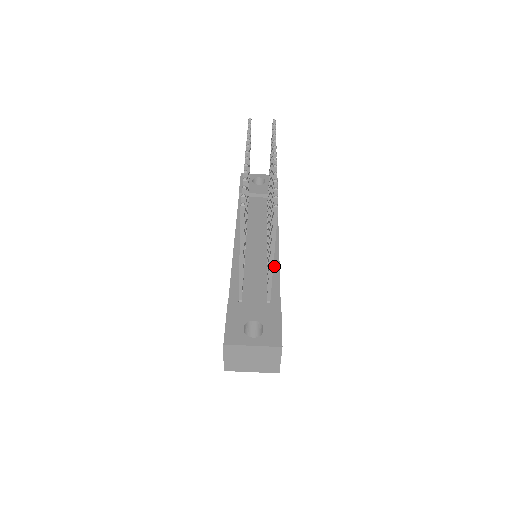
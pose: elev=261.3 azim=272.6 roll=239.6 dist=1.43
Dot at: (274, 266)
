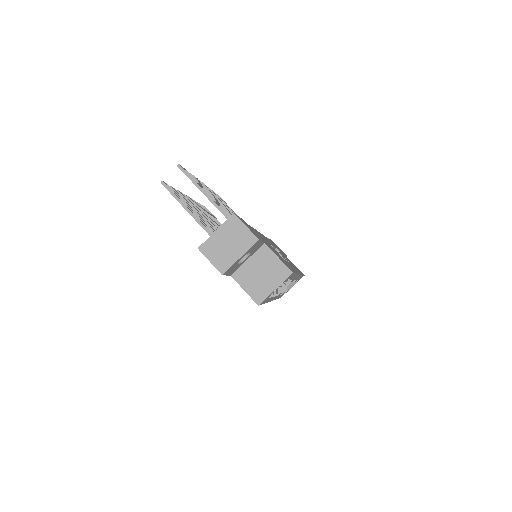
Dot at: occluded
